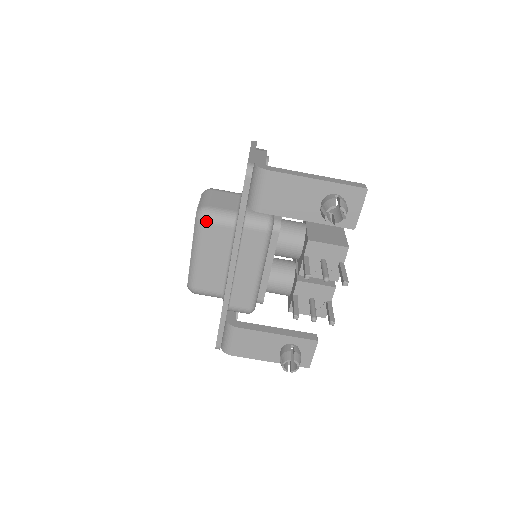
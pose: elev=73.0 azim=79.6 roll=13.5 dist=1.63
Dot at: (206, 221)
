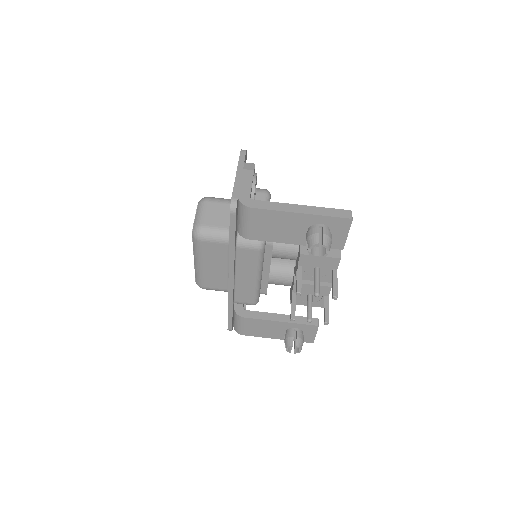
Dot at: (202, 240)
